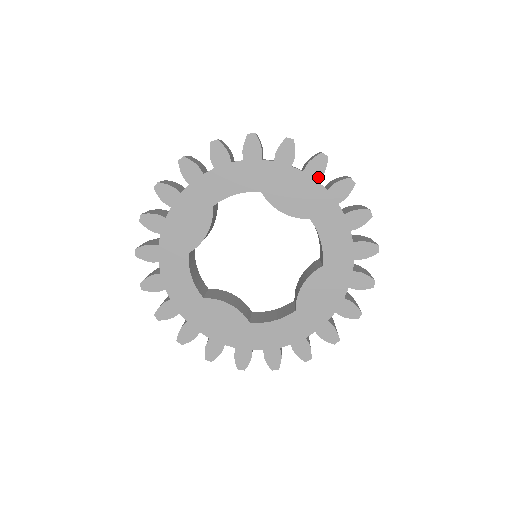
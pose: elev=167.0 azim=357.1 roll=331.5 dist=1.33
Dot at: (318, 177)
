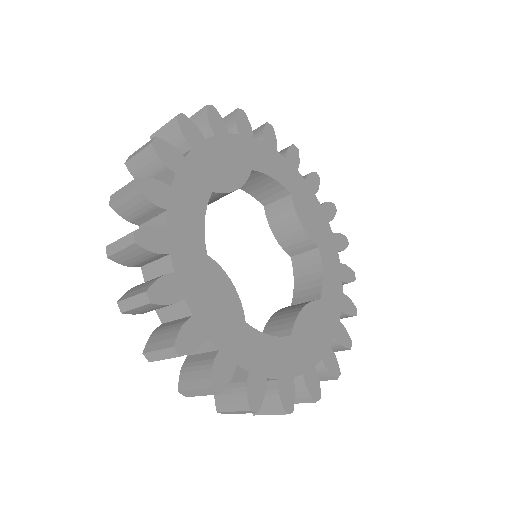
Dot at: (329, 218)
